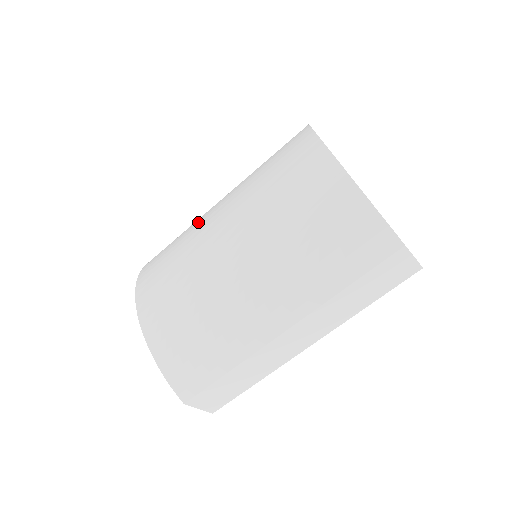
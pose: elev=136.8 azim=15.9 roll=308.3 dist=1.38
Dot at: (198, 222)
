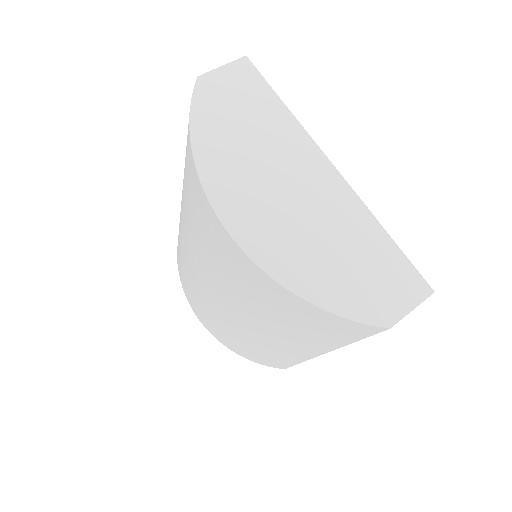
Dot at: occluded
